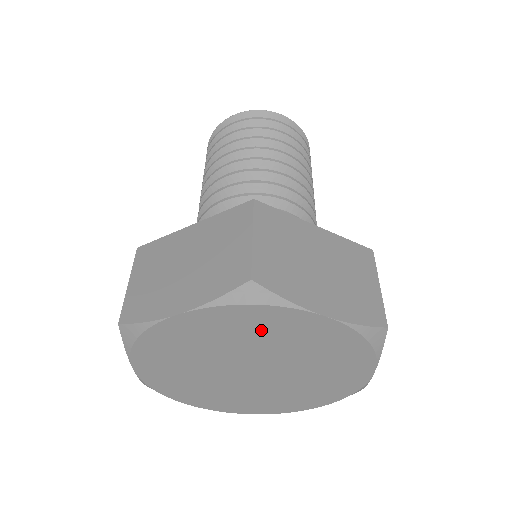
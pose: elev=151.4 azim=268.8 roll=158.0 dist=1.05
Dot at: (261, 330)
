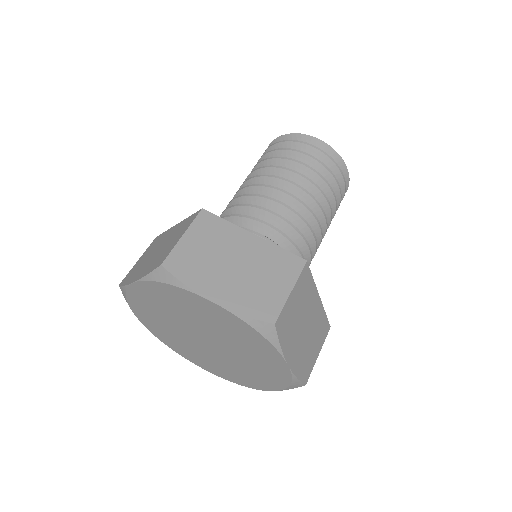
Dot at: (184, 305)
